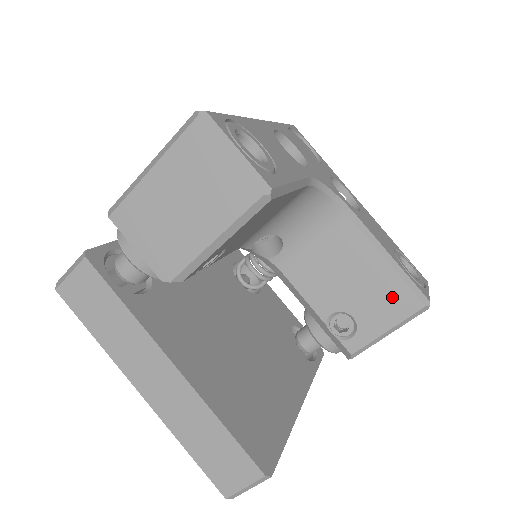
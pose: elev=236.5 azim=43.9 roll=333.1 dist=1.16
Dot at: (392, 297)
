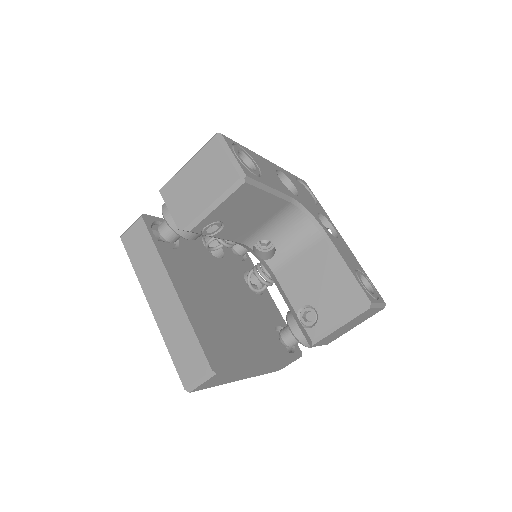
Dot at: (344, 296)
